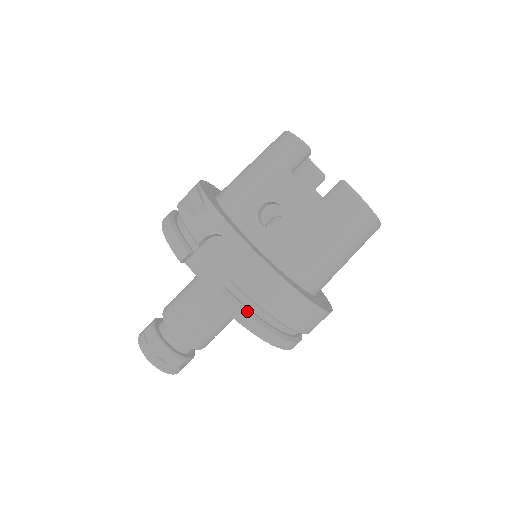
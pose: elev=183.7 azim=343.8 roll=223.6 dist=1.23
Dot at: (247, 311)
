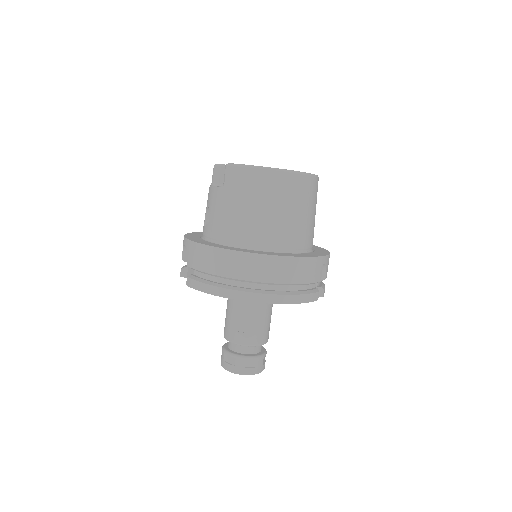
Dot at: (203, 281)
